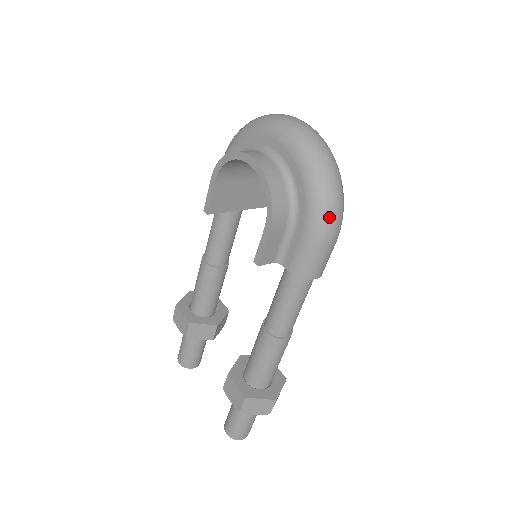
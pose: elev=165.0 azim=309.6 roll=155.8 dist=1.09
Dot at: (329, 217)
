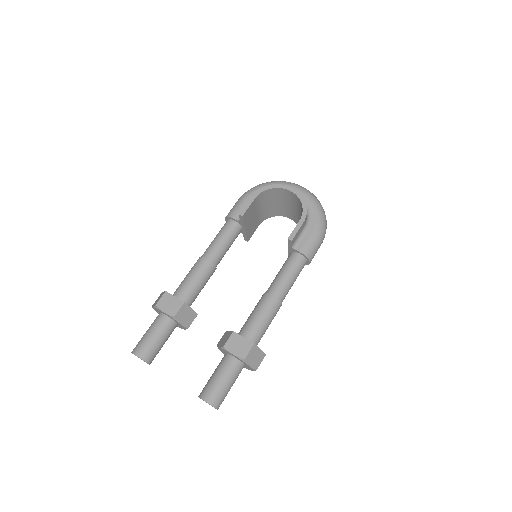
Dot at: (325, 227)
